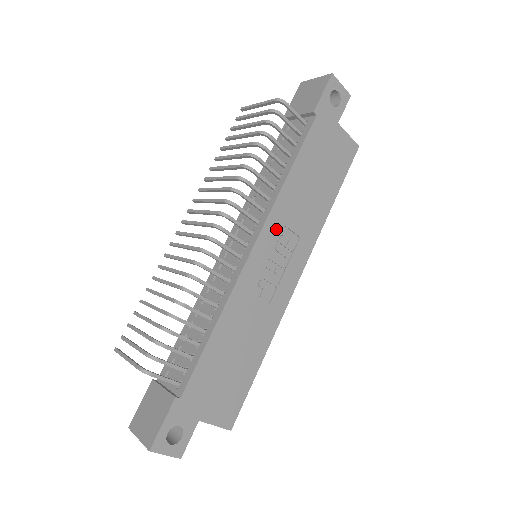
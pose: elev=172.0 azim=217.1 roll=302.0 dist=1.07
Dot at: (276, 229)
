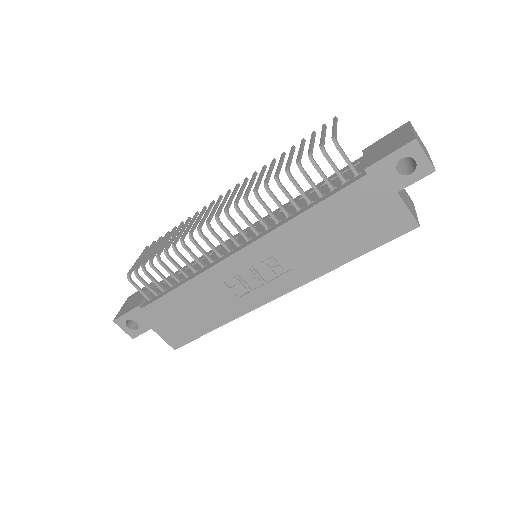
Dot at: (268, 250)
